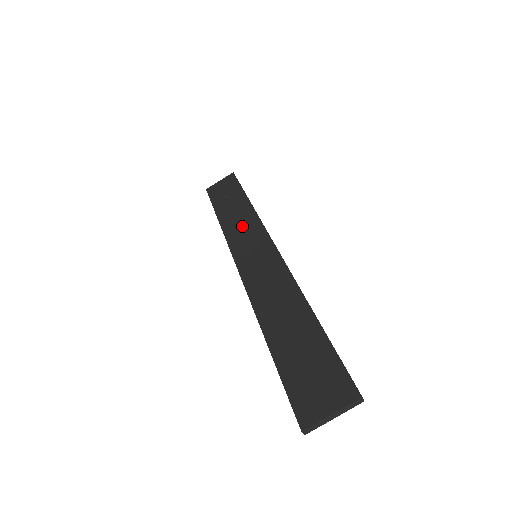
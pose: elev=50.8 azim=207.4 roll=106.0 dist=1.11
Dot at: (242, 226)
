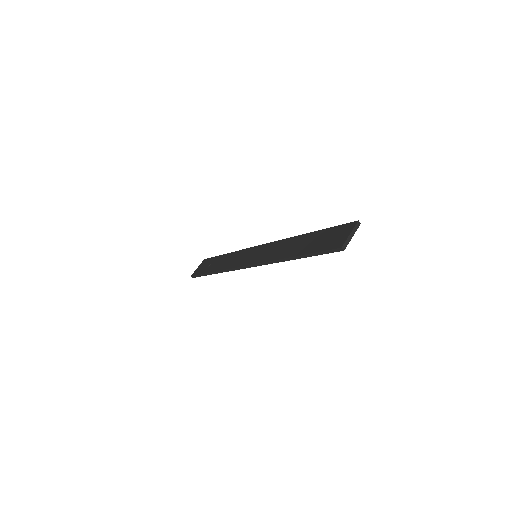
Dot at: (235, 259)
